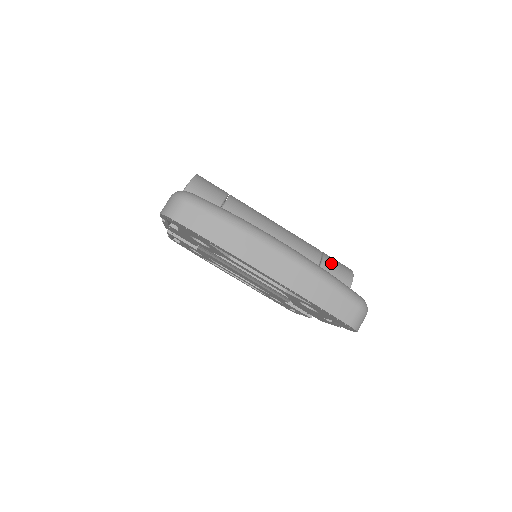
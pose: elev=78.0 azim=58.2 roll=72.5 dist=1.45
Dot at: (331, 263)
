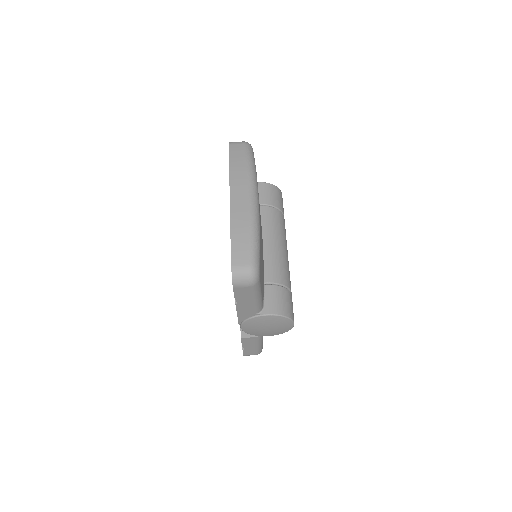
Dot at: (285, 295)
